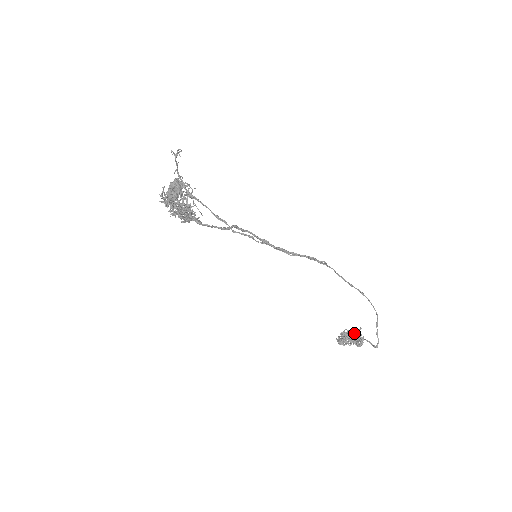
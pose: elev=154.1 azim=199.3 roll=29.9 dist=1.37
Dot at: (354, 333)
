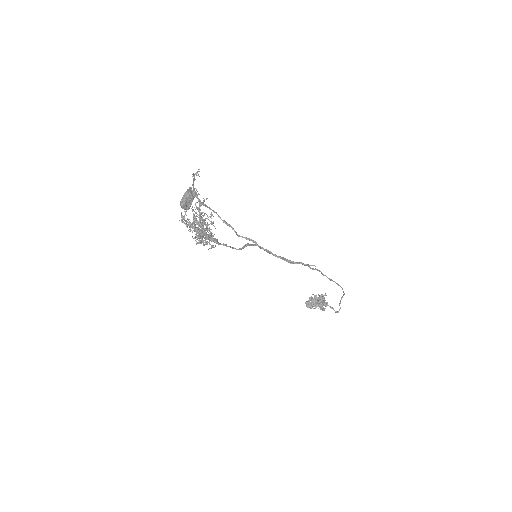
Dot at: (320, 299)
